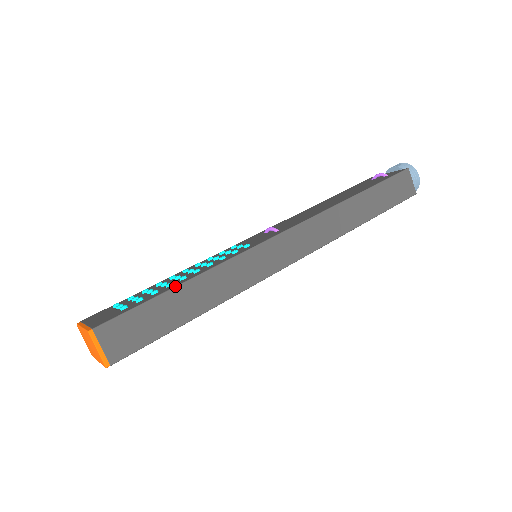
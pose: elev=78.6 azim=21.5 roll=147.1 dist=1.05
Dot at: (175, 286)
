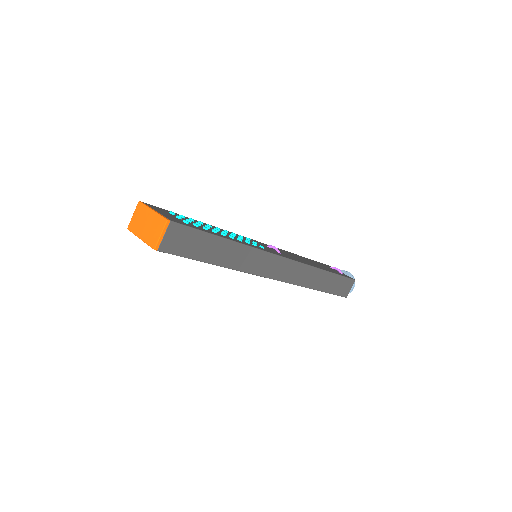
Dot at: (222, 237)
